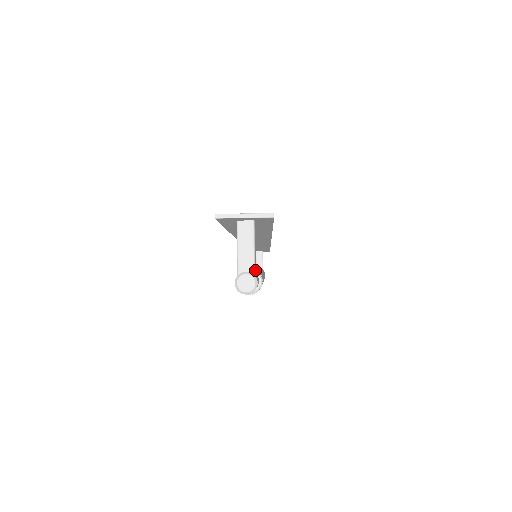
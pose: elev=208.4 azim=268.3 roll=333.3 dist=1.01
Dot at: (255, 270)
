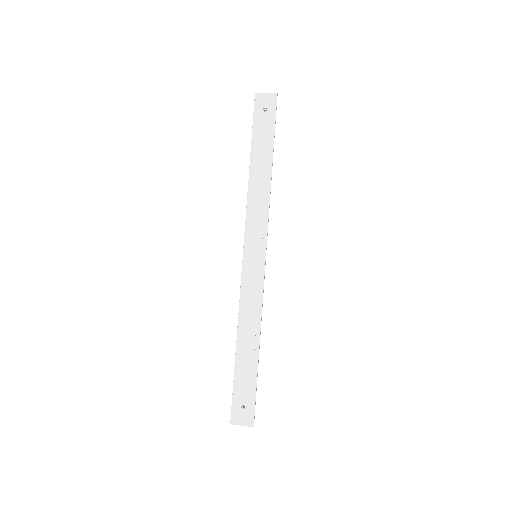
Dot at: occluded
